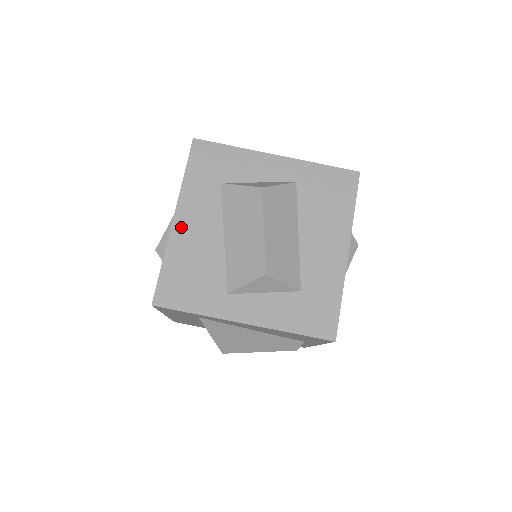
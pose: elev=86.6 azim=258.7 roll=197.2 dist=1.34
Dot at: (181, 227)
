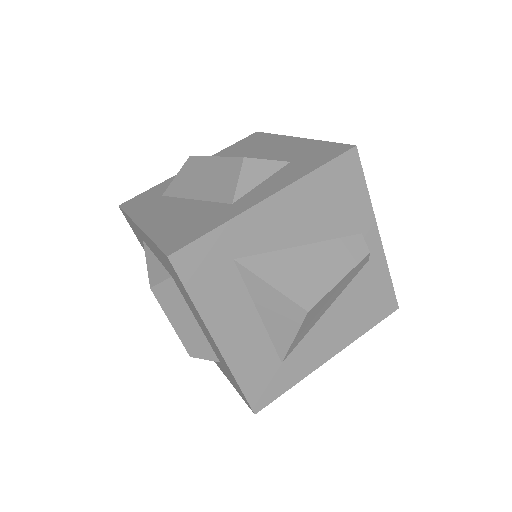
Dot at: (150, 223)
